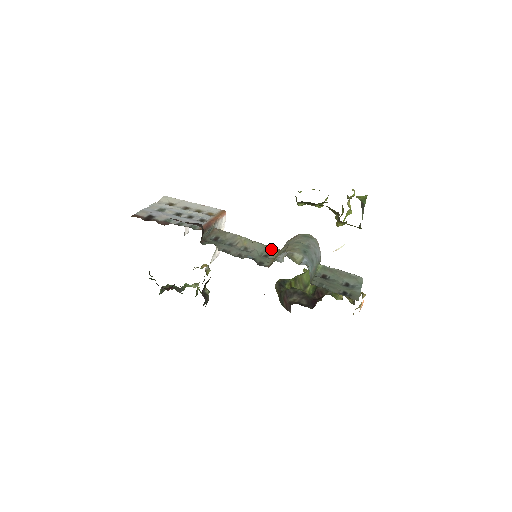
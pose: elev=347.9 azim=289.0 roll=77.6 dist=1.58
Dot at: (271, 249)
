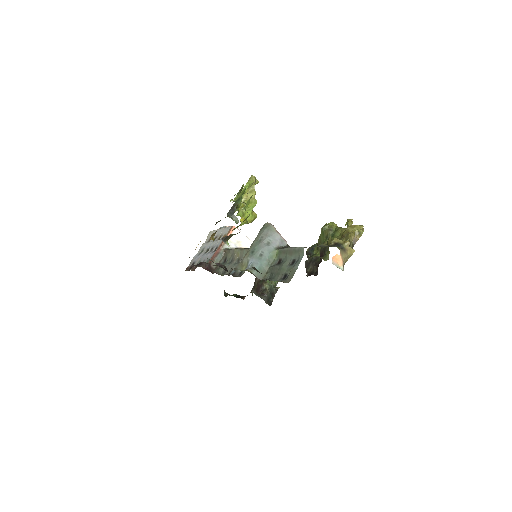
Dot at: occluded
